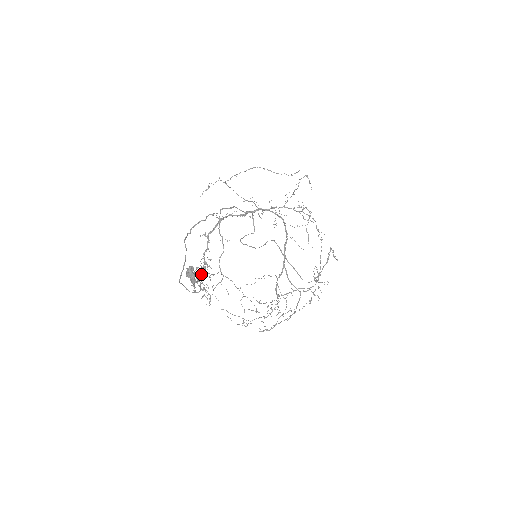
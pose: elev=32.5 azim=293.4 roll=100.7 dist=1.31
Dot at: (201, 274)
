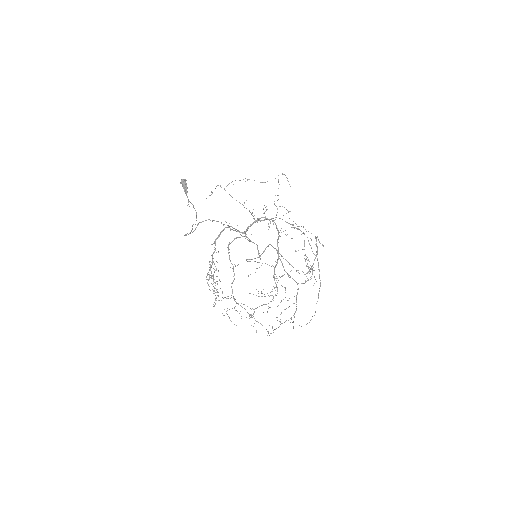
Dot at: occluded
